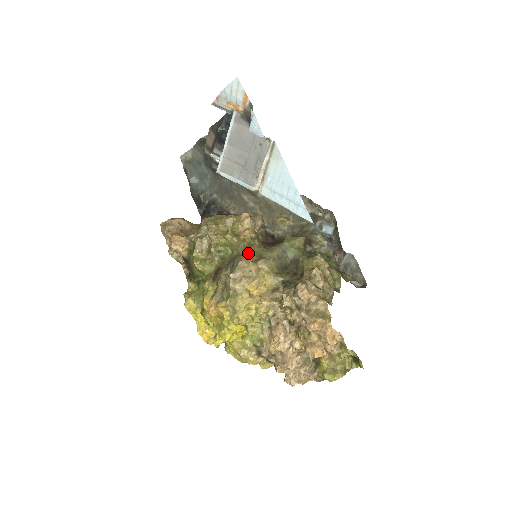
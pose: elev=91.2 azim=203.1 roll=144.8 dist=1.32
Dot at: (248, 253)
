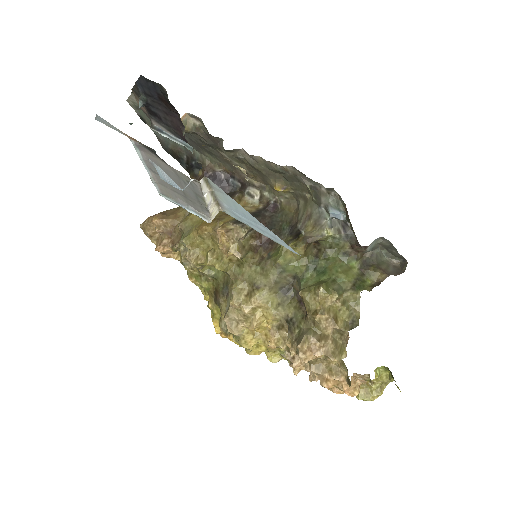
Dot at: (239, 280)
